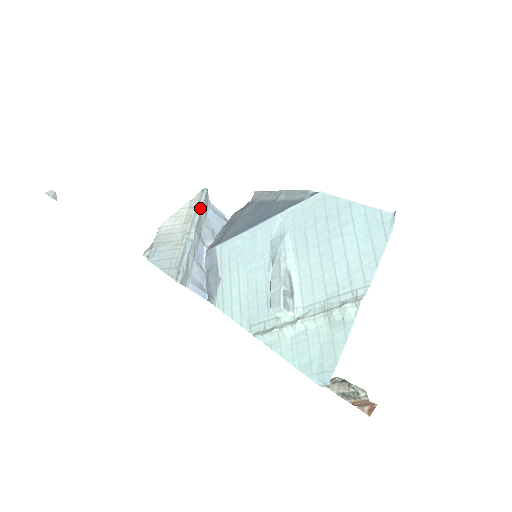
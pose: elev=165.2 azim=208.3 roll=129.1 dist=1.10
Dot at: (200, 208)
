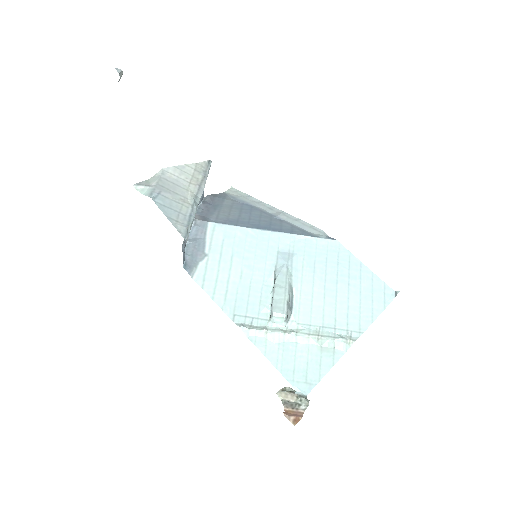
Dot at: (206, 177)
